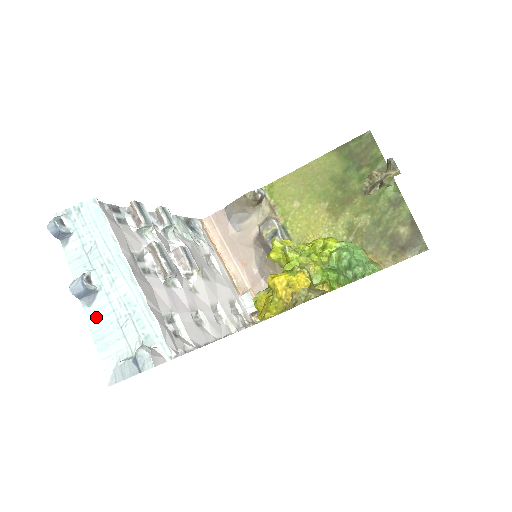
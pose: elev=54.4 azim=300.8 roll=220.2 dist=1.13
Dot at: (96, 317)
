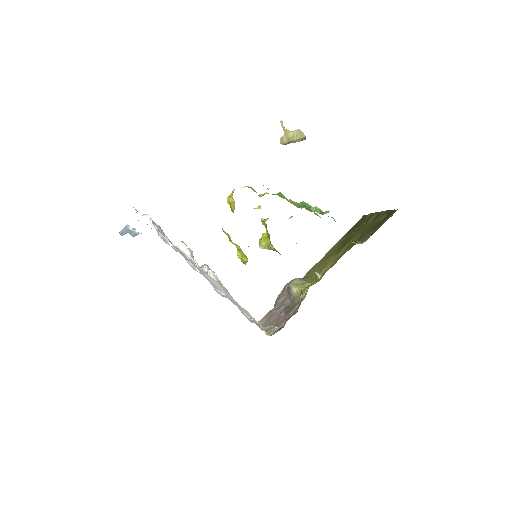
Dot at: occluded
